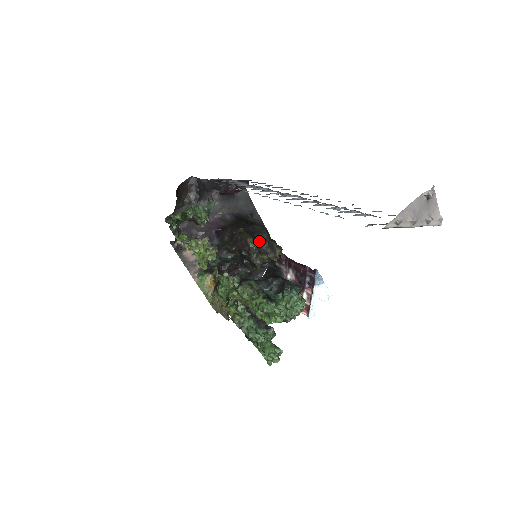
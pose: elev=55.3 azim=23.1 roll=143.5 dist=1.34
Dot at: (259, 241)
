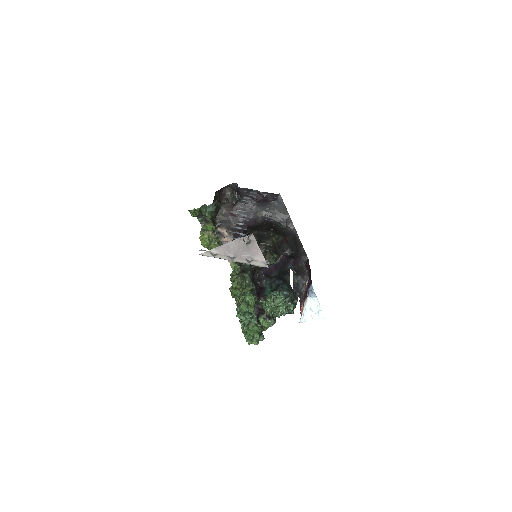
Dot at: (258, 245)
